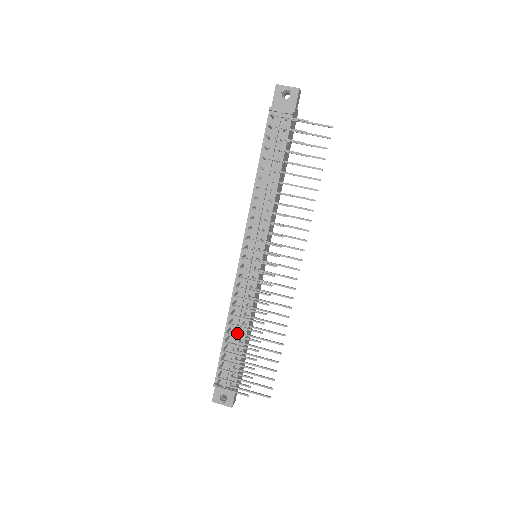
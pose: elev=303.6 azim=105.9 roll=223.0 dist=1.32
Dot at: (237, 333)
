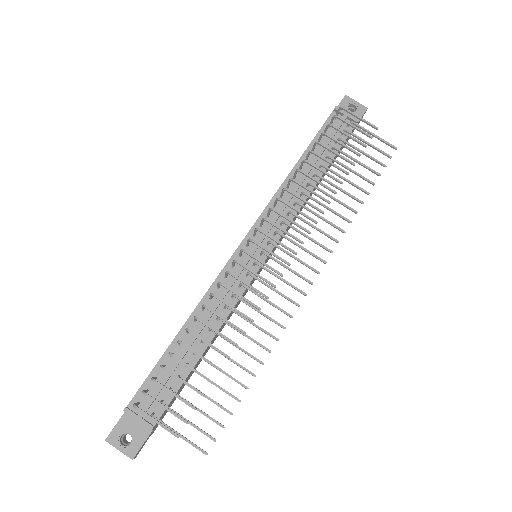
Dot at: (194, 341)
